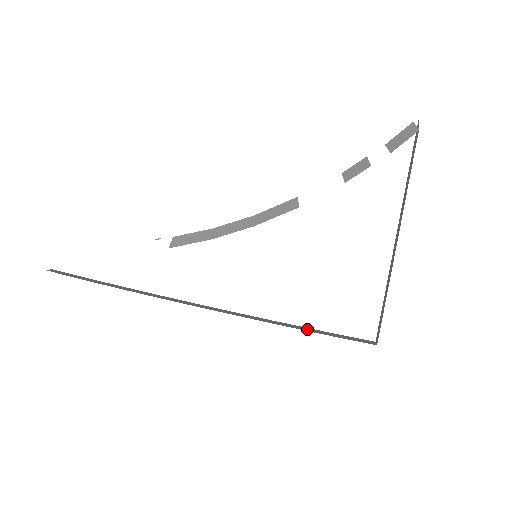
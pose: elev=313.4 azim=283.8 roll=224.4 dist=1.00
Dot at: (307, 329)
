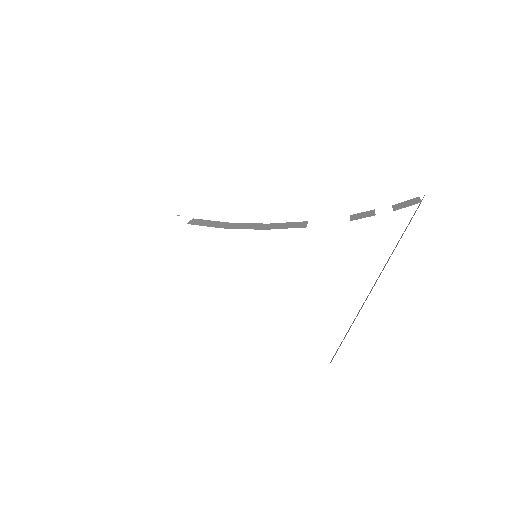
Dot at: occluded
